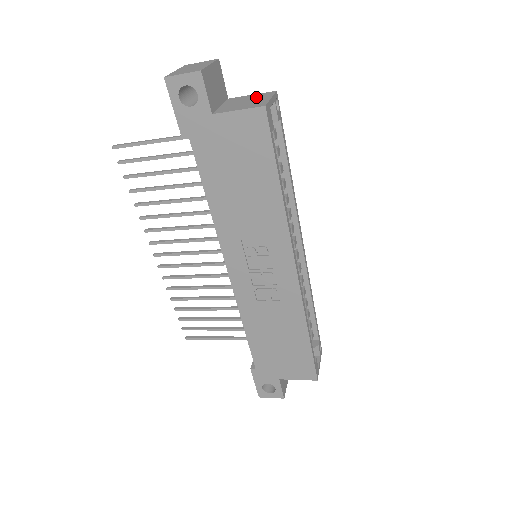
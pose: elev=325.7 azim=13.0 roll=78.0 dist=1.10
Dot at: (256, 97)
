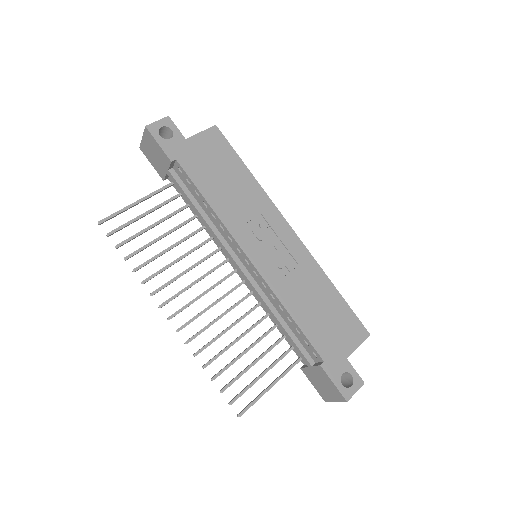
Dot at: occluded
